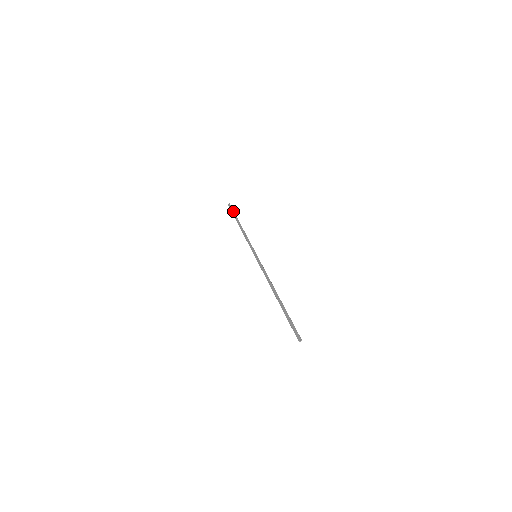
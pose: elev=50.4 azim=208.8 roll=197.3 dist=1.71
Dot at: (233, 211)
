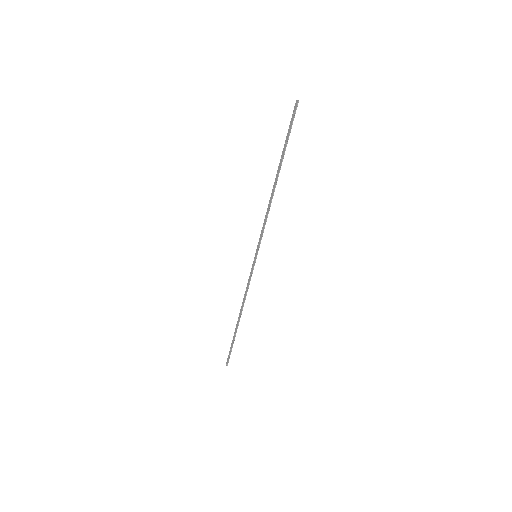
Dot at: (288, 134)
